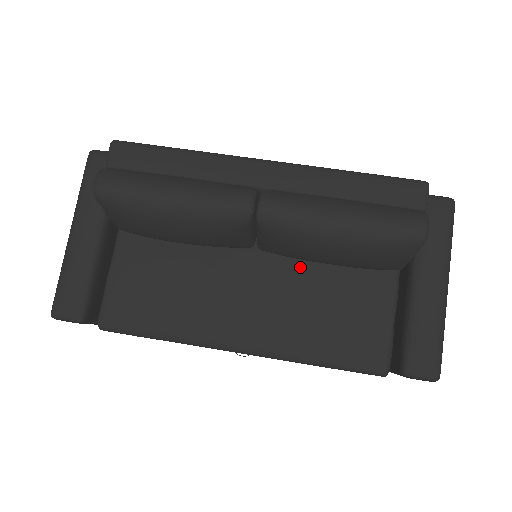
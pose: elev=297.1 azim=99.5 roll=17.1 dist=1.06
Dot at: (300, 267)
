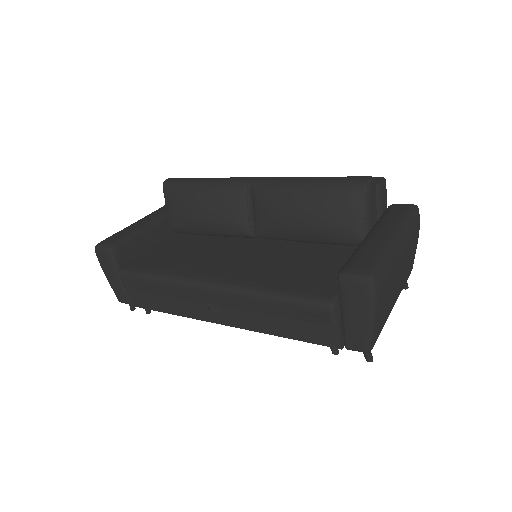
Dot at: (283, 248)
